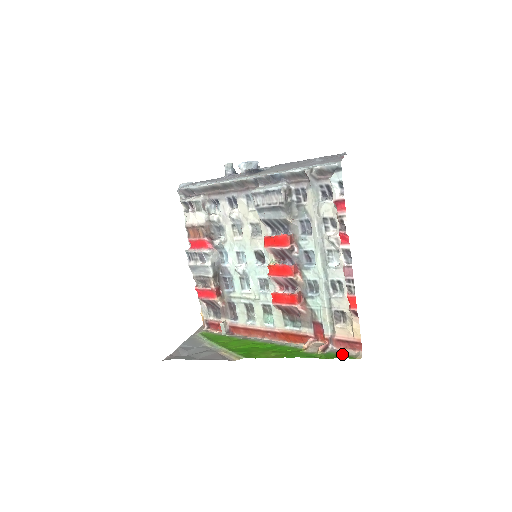
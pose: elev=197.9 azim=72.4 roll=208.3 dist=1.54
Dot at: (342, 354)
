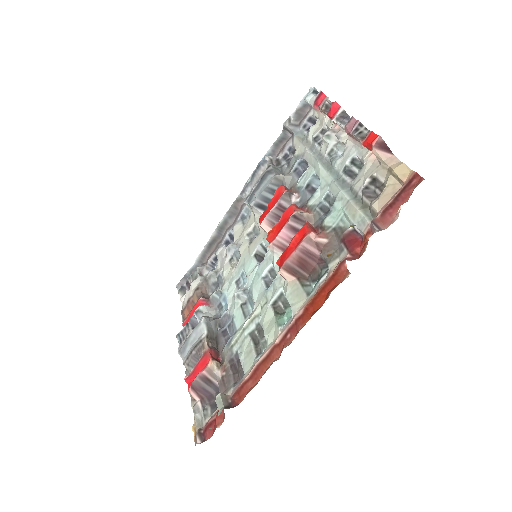
Dot at: occluded
